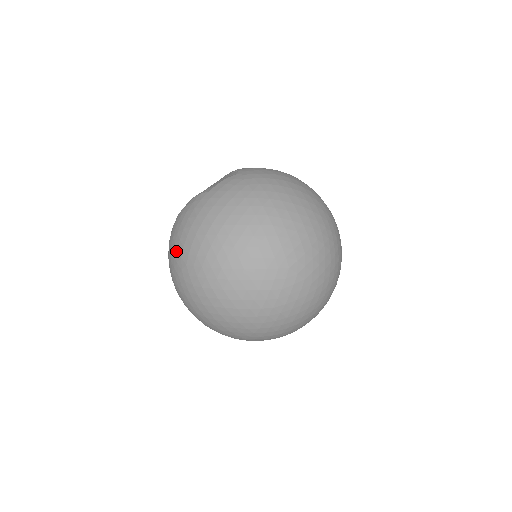
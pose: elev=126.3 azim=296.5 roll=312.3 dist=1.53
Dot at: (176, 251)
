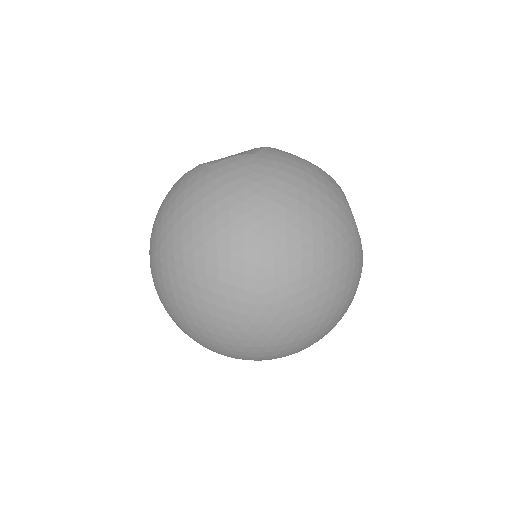
Dot at: (155, 221)
